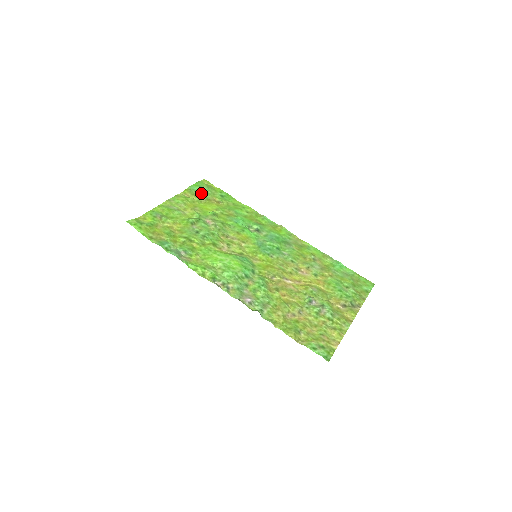
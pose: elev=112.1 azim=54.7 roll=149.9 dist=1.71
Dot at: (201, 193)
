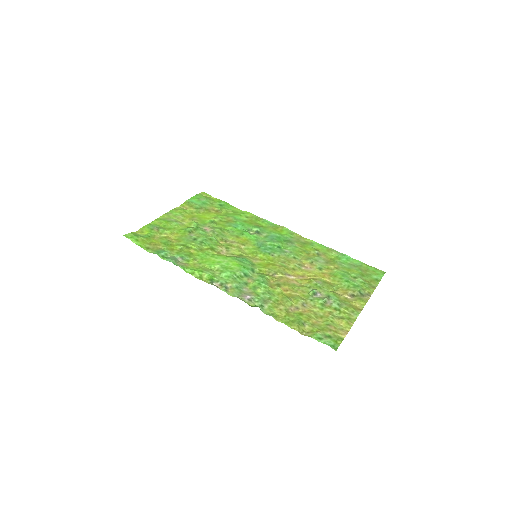
Dot at: (199, 204)
